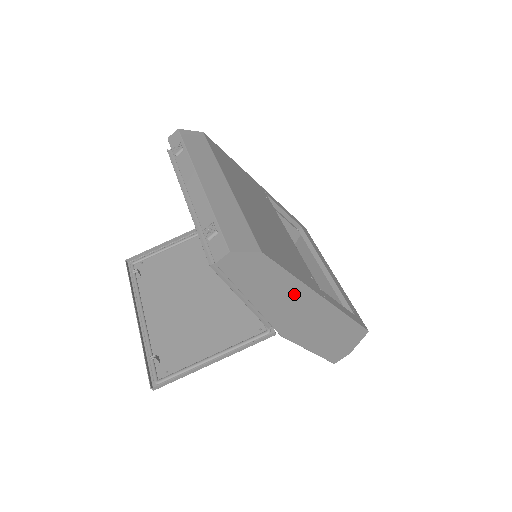
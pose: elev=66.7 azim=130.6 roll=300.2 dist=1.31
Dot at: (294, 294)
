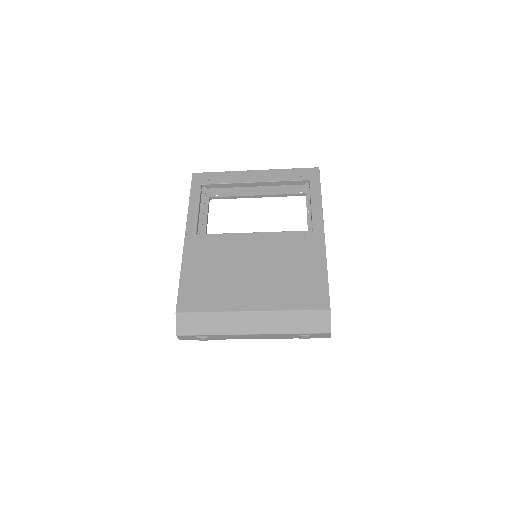
Dot at: occluded
